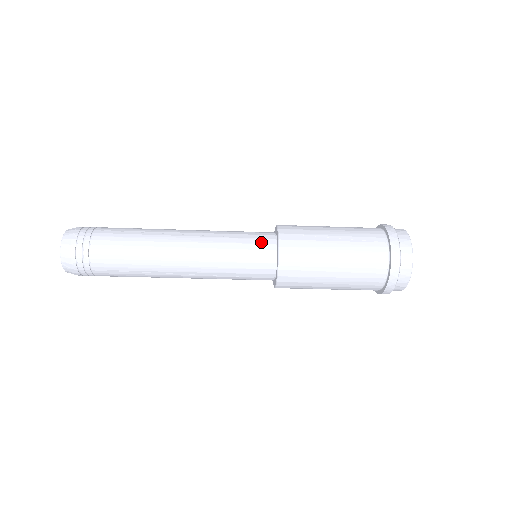
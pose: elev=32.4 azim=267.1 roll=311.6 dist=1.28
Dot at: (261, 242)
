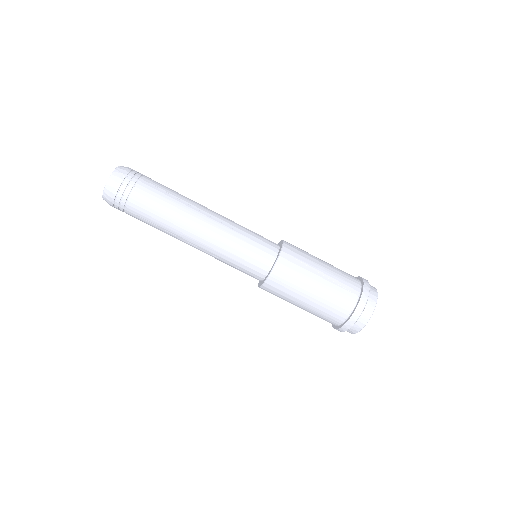
Dot at: (265, 250)
